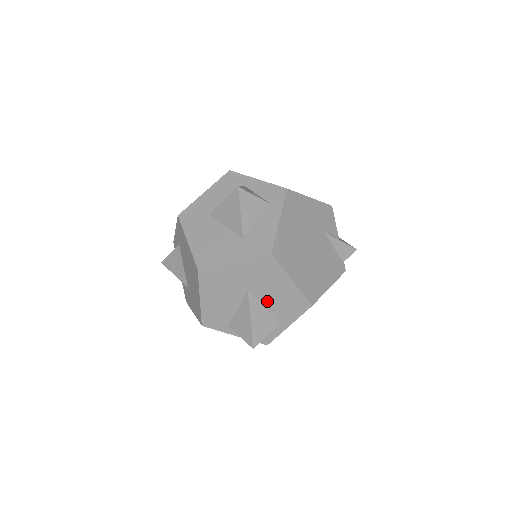
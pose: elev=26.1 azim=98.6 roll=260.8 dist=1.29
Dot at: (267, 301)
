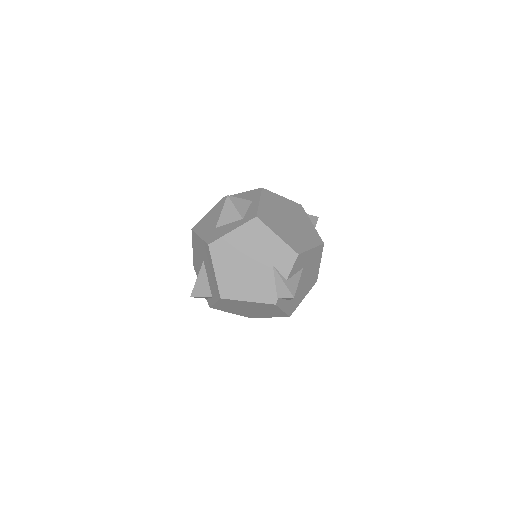
Dot at: (209, 276)
